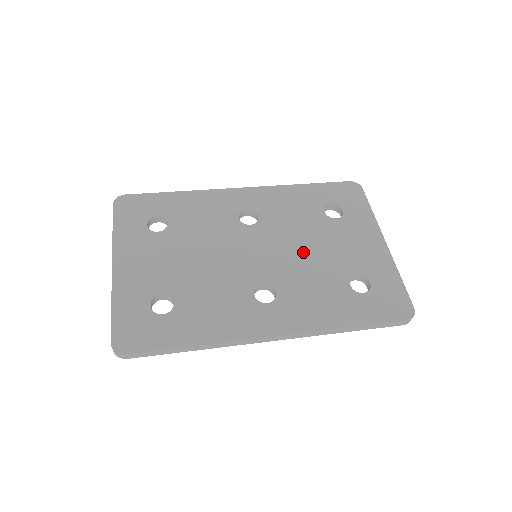
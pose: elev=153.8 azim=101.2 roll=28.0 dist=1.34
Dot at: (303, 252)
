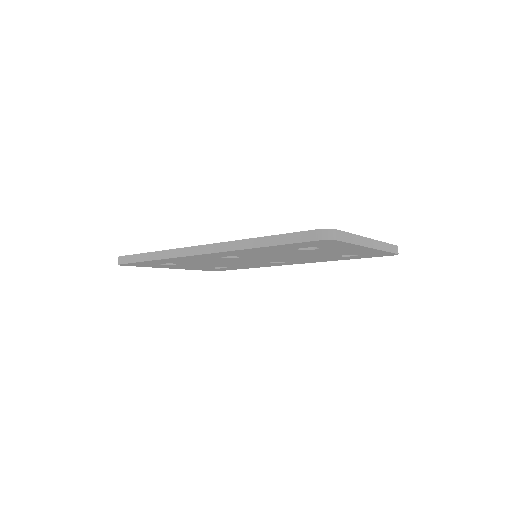
Dot at: occluded
